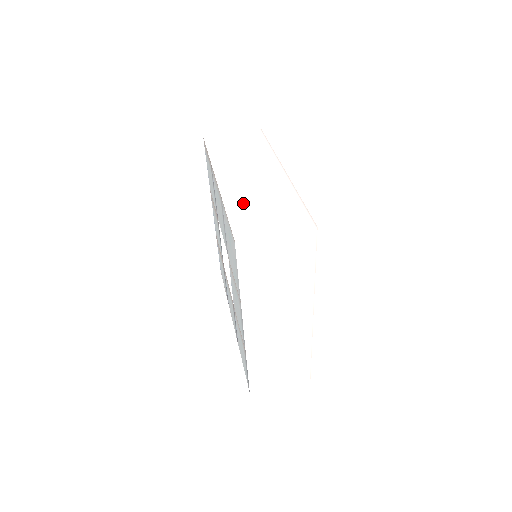
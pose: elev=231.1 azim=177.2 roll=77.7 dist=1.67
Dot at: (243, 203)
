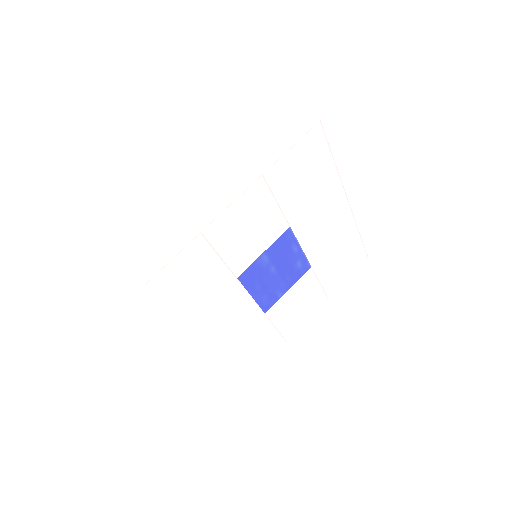
Dot at: occluded
